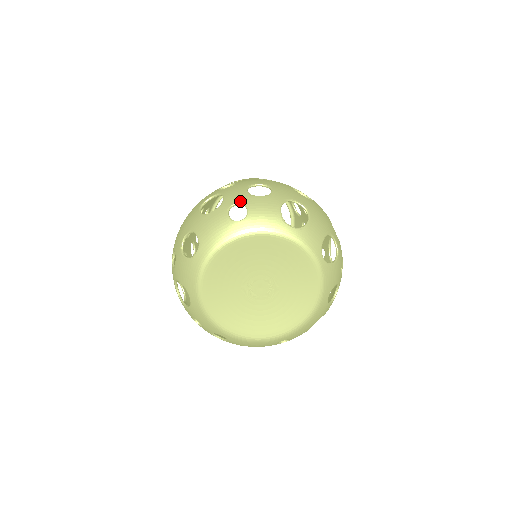
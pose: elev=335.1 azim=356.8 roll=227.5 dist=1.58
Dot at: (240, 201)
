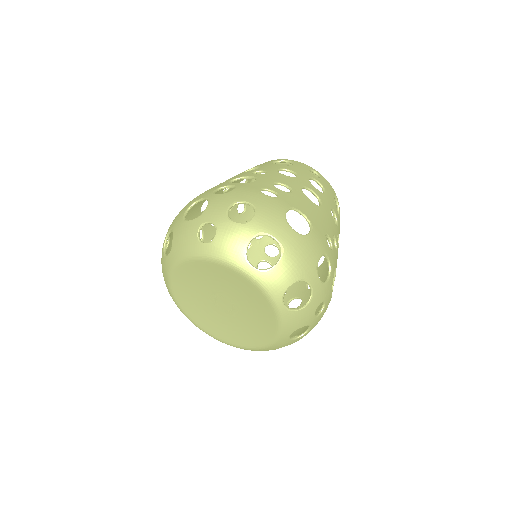
Dot at: (214, 221)
